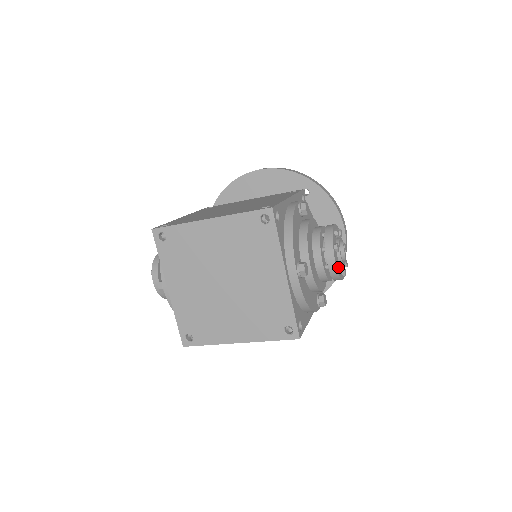
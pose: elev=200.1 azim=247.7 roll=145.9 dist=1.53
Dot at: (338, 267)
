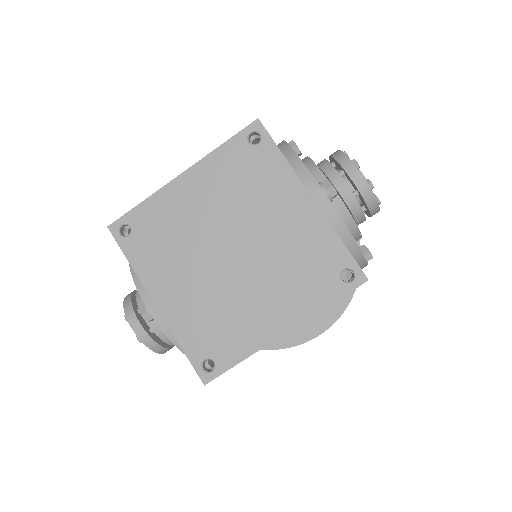
Dot at: (368, 185)
